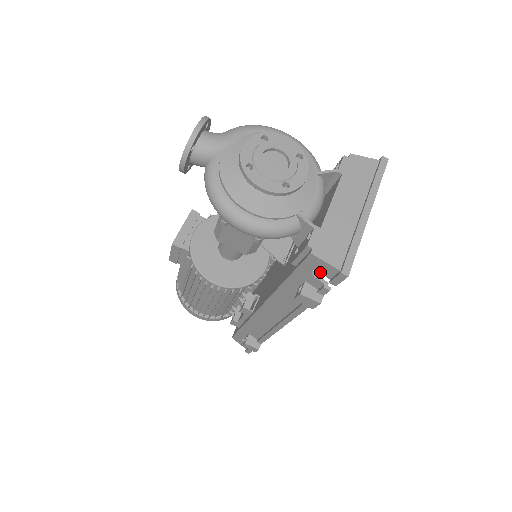
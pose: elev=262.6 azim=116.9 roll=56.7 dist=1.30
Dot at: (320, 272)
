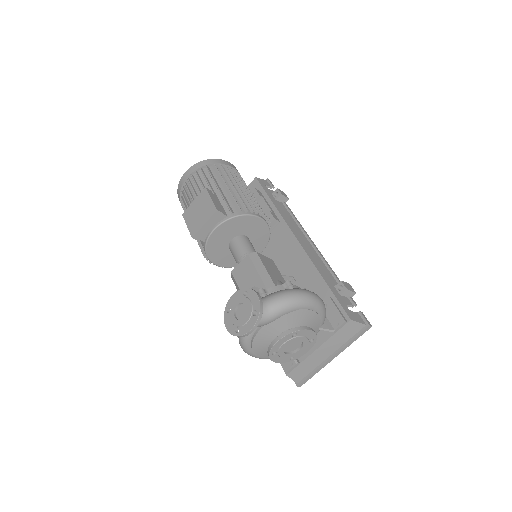
Dot at: occluded
